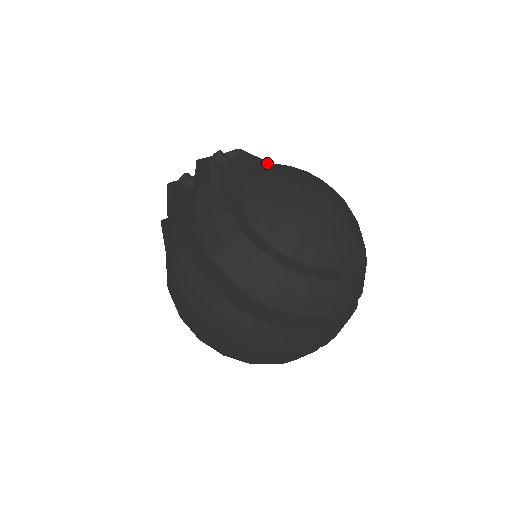
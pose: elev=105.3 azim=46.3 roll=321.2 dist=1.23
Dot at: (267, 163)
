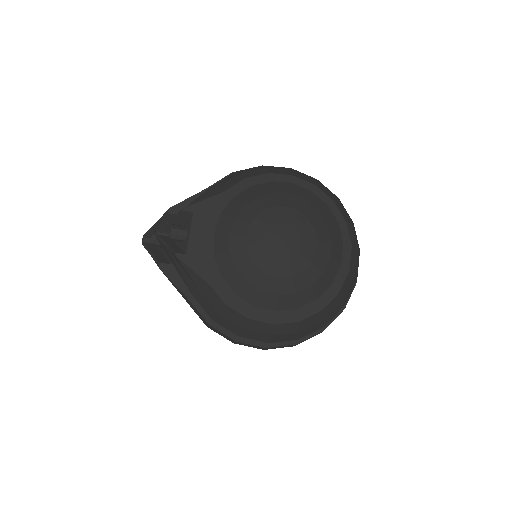
Dot at: (219, 218)
